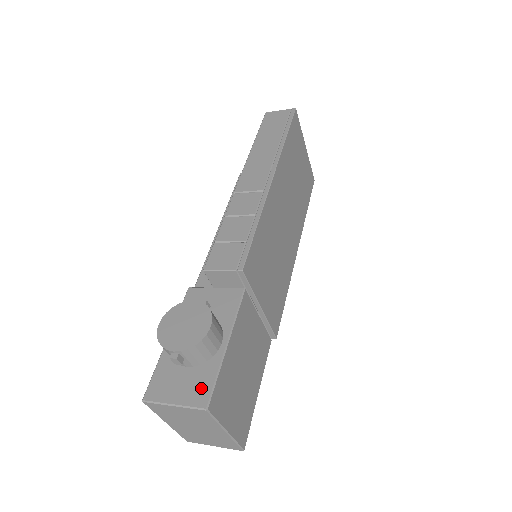
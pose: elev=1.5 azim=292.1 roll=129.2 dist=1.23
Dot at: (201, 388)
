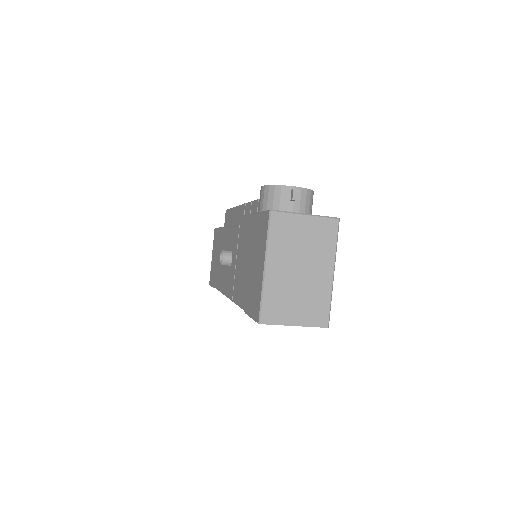
Dot at: occluded
